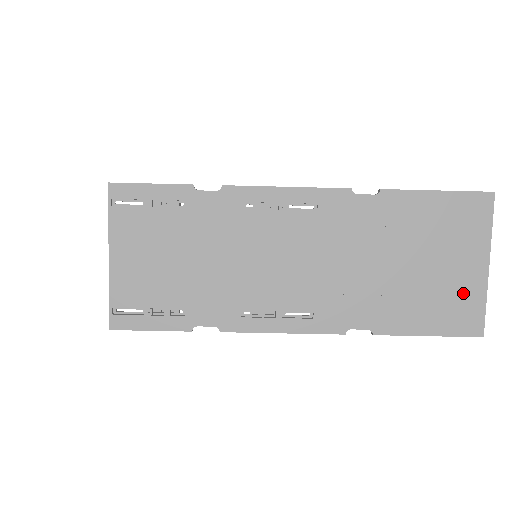
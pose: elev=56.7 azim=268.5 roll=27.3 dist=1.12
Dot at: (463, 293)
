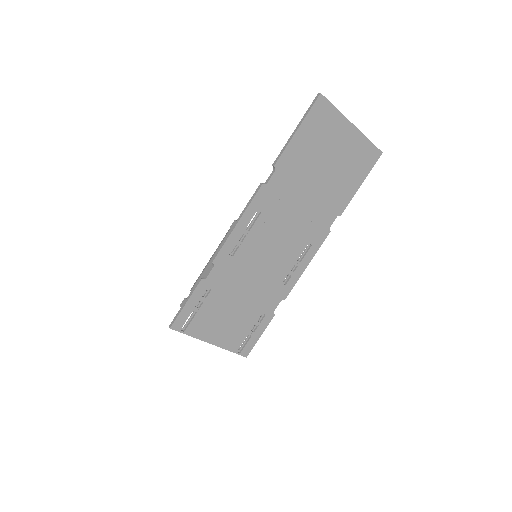
Dot at: (356, 150)
